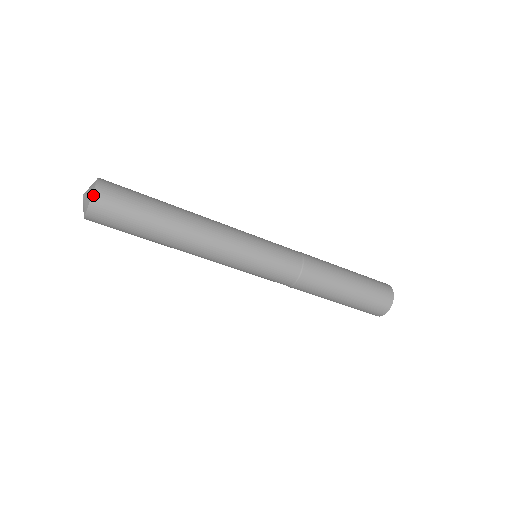
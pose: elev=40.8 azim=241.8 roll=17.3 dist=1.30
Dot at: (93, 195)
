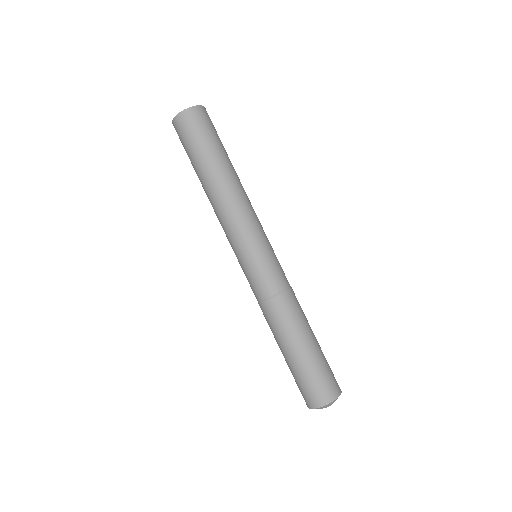
Dot at: (186, 110)
